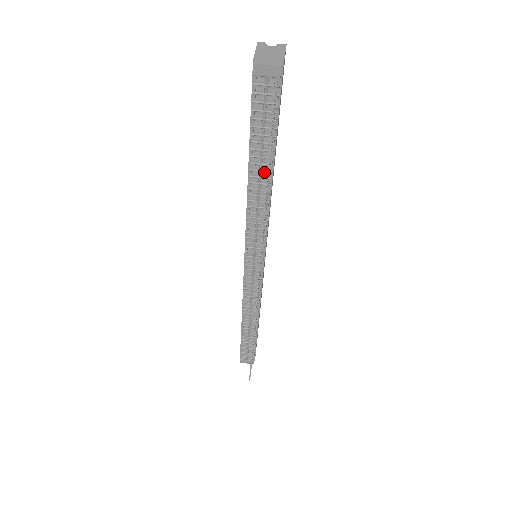
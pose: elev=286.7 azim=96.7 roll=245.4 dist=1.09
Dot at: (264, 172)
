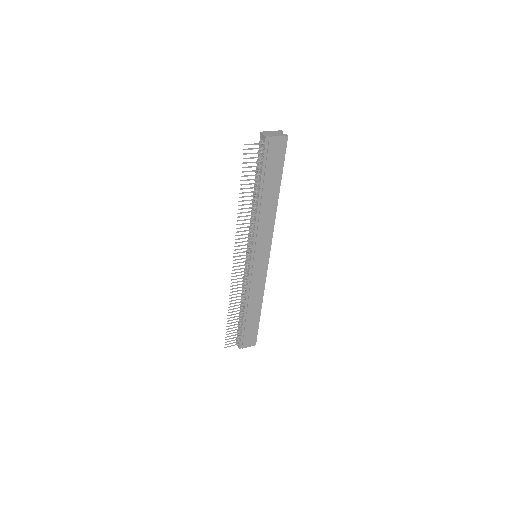
Dot at: (257, 193)
